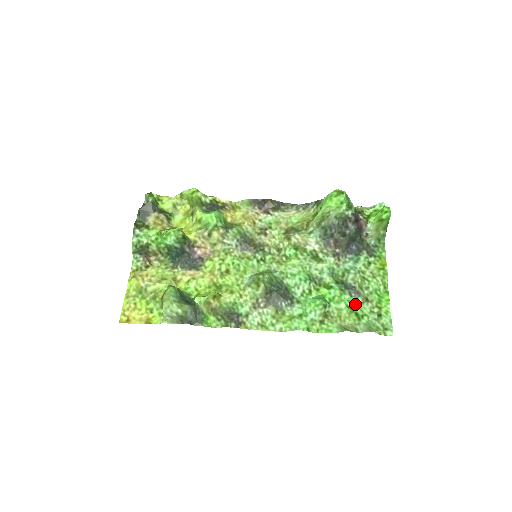
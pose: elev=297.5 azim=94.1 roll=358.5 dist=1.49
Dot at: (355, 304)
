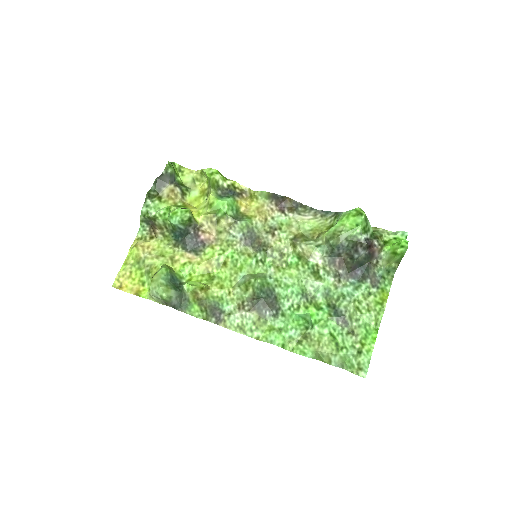
Dot at: (339, 333)
